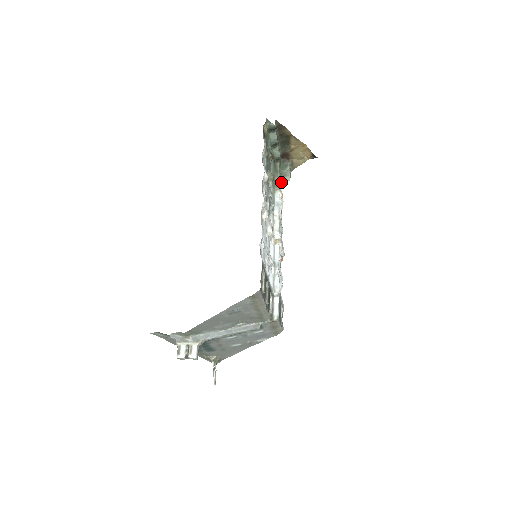
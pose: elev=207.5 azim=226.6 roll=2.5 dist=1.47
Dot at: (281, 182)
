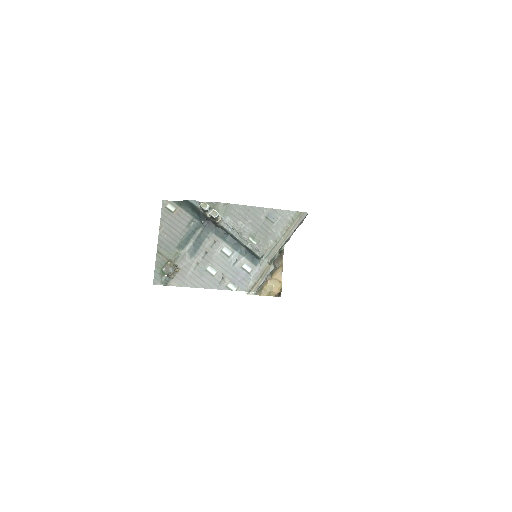
Dot at: occluded
